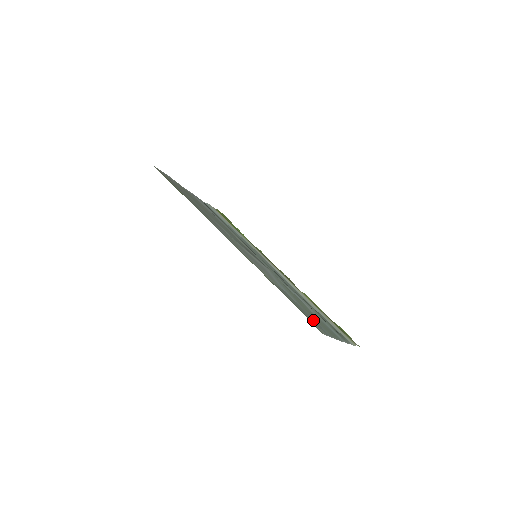
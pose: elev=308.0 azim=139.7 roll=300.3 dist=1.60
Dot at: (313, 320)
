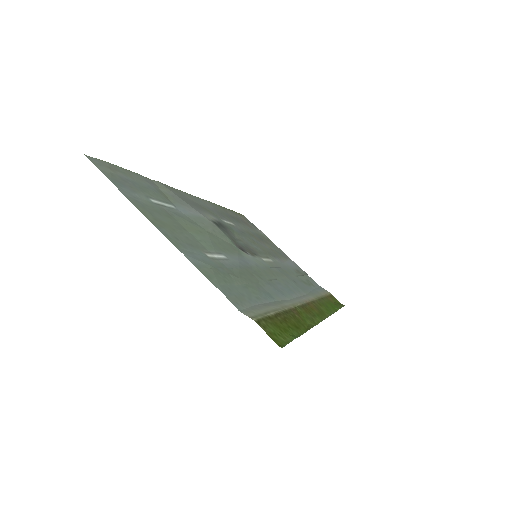
Dot at: (133, 188)
